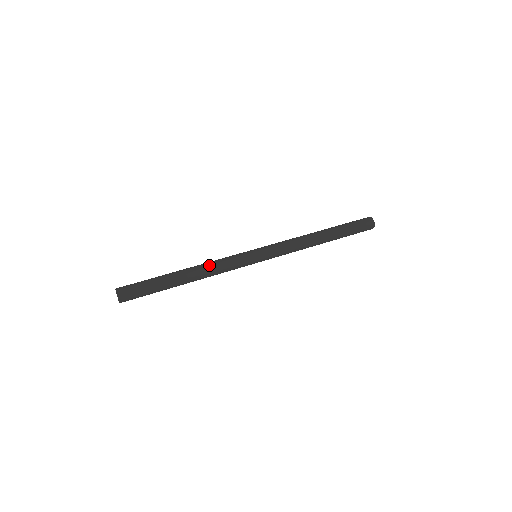
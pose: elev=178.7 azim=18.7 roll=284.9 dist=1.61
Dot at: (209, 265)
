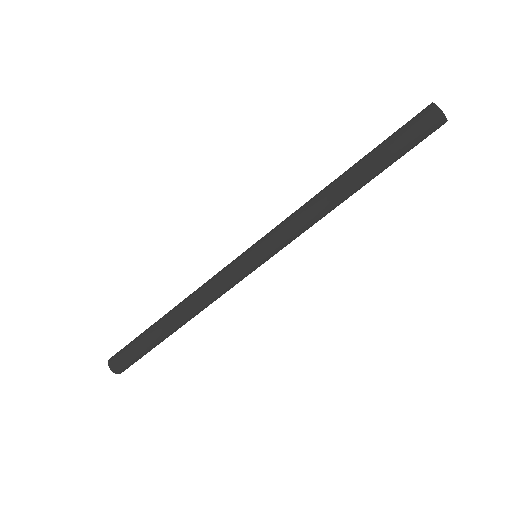
Dot at: (199, 304)
